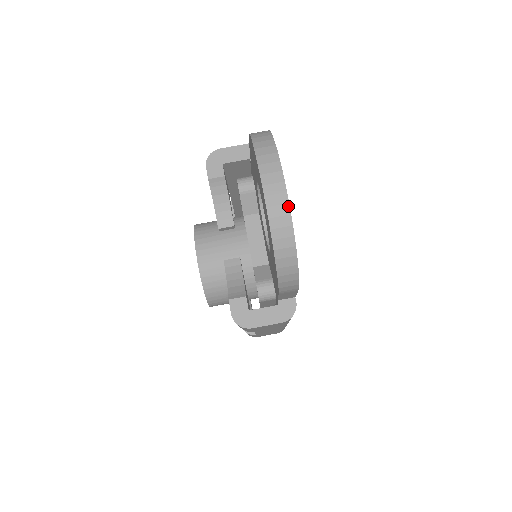
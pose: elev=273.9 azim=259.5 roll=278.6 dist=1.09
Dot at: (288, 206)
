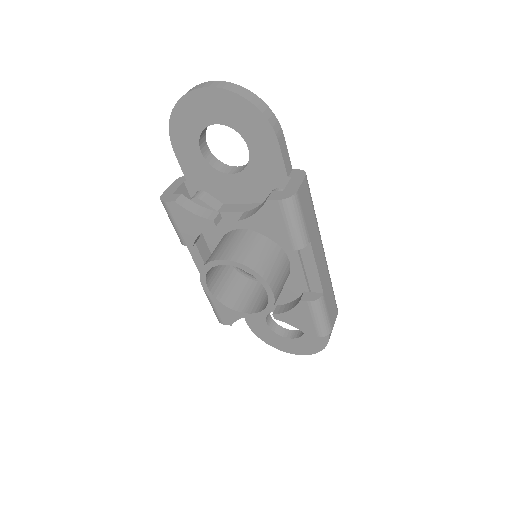
Dot at: (223, 82)
